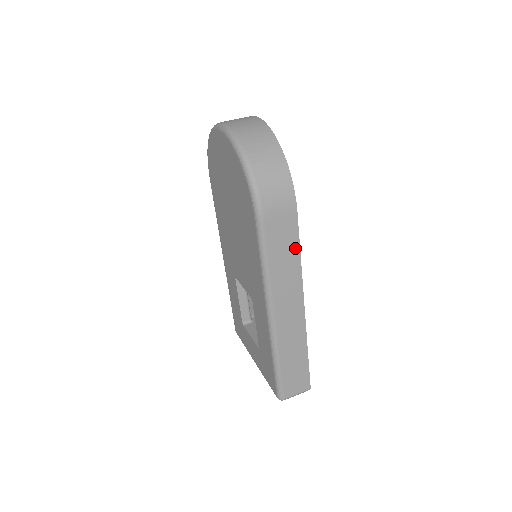
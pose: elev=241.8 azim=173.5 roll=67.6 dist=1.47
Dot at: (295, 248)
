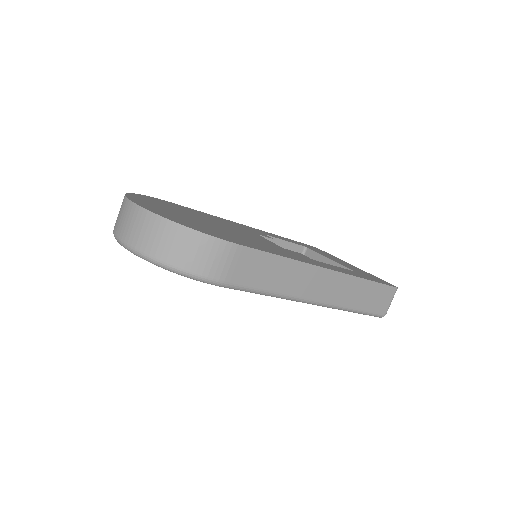
Dot at: (274, 260)
